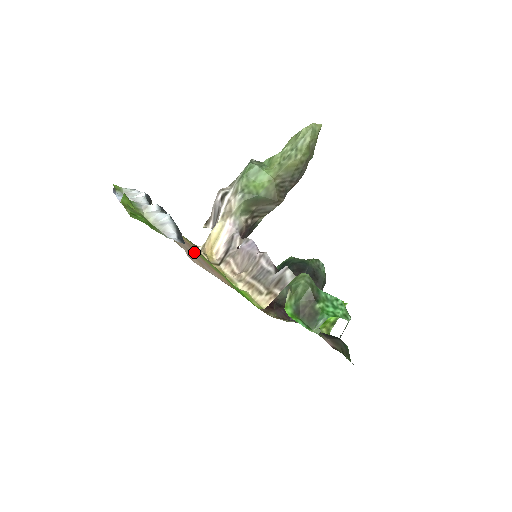
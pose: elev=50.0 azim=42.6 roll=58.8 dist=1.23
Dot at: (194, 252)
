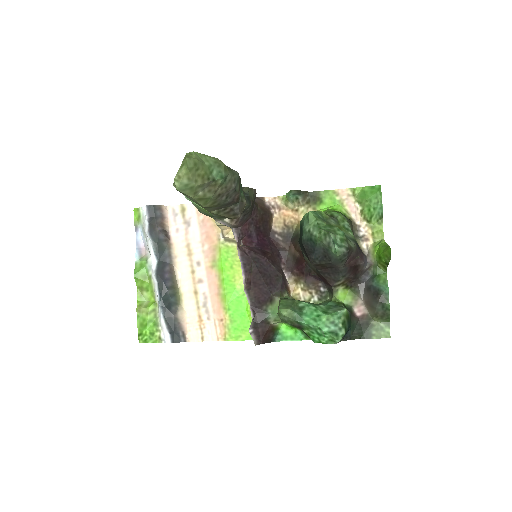
Dot at: (209, 269)
